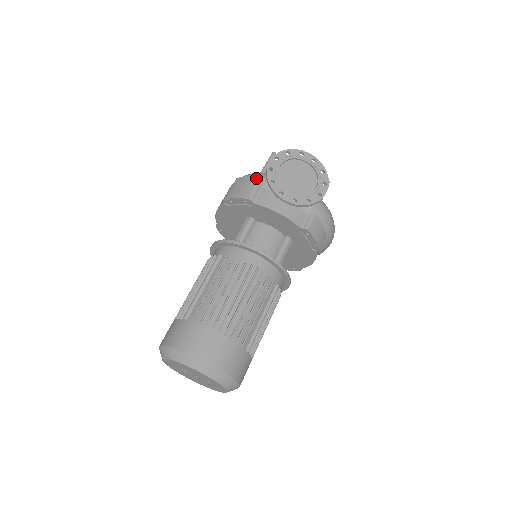
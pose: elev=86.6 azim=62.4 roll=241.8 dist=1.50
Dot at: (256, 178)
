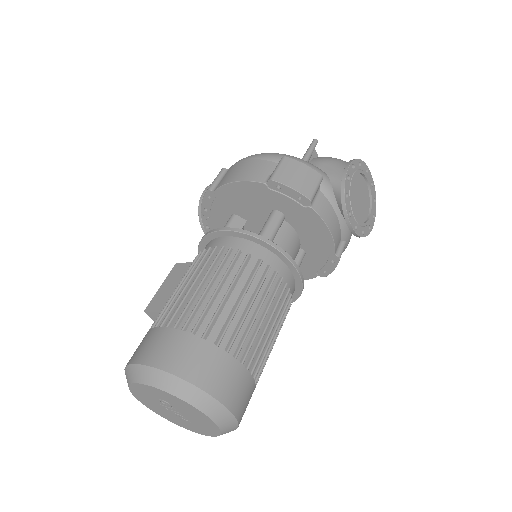
Dot at: (317, 174)
